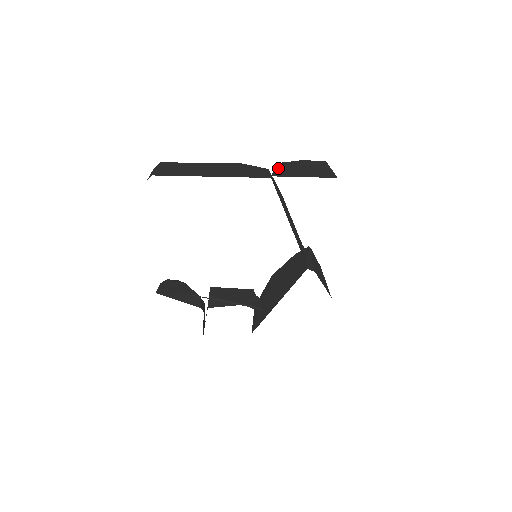
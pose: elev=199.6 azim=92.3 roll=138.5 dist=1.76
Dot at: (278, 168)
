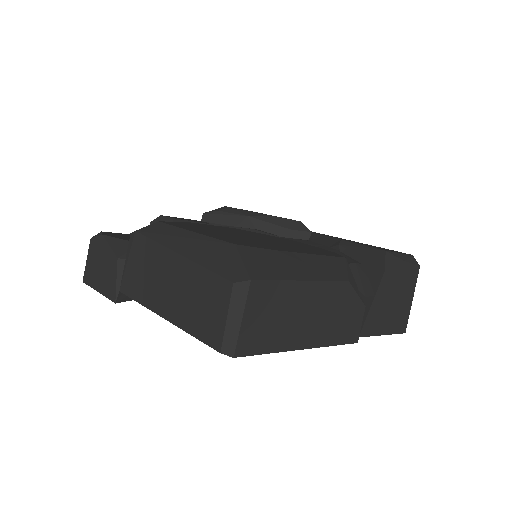
Dot at: (375, 301)
